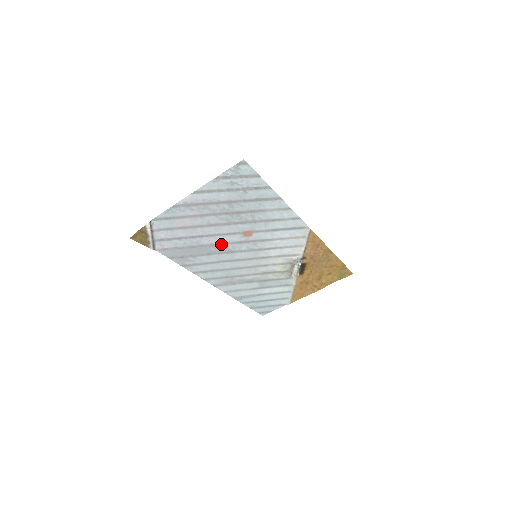
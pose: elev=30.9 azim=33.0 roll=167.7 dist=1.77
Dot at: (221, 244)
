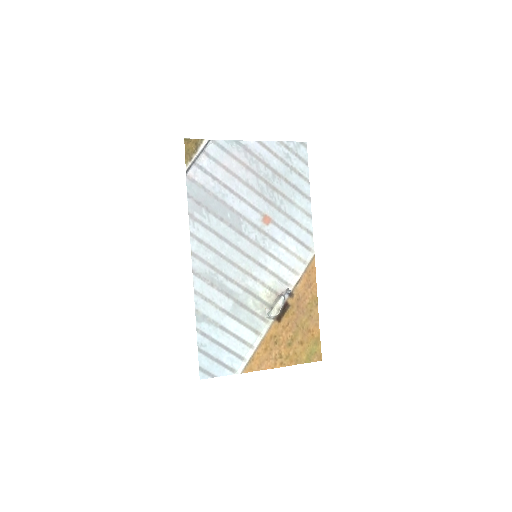
Dot at: (239, 215)
